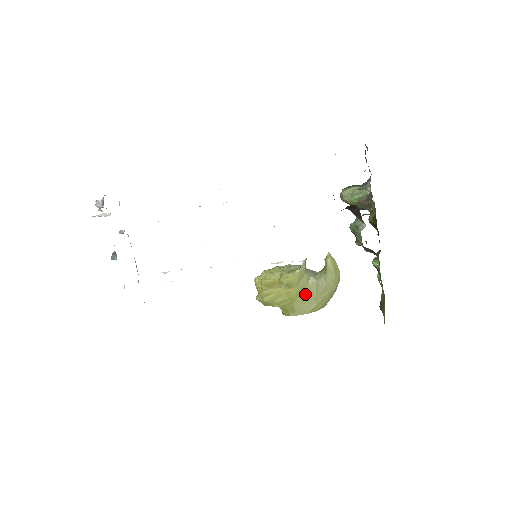
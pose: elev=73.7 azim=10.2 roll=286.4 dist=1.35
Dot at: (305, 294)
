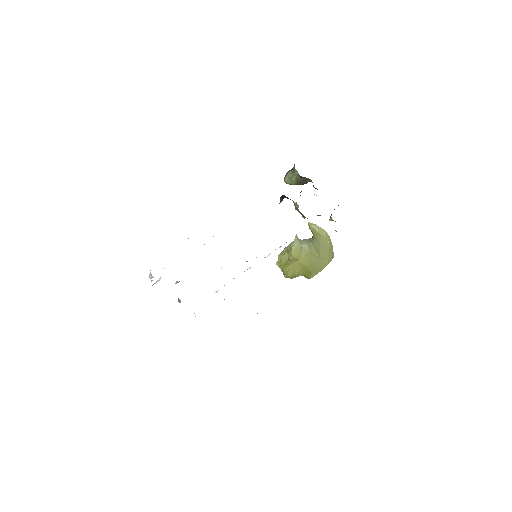
Dot at: (311, 259)
